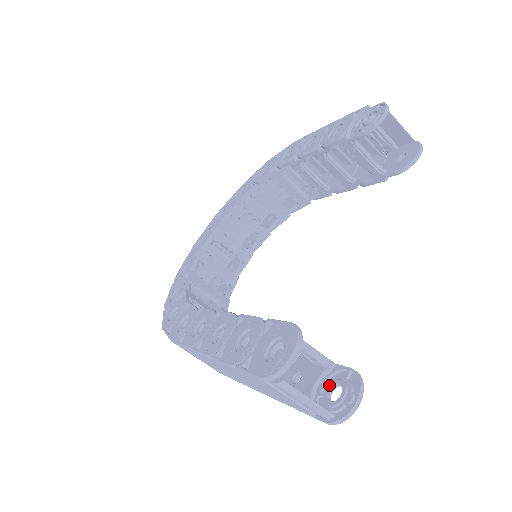
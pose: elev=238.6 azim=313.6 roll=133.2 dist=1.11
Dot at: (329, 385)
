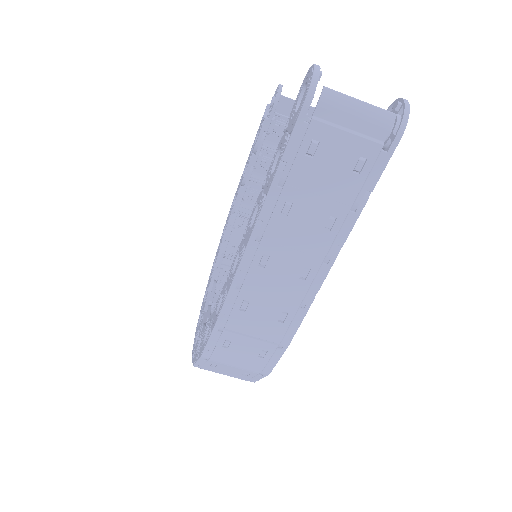
Dot at: occluded
